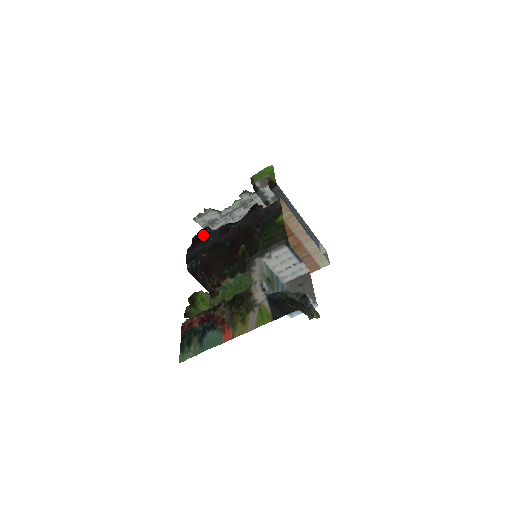
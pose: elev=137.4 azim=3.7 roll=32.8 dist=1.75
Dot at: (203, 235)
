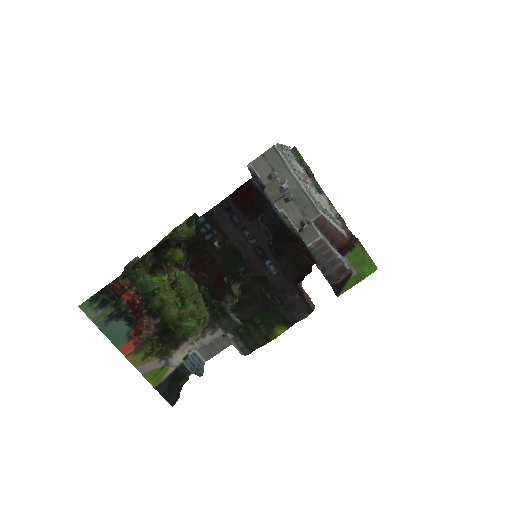
Dot at: (254, 210)
